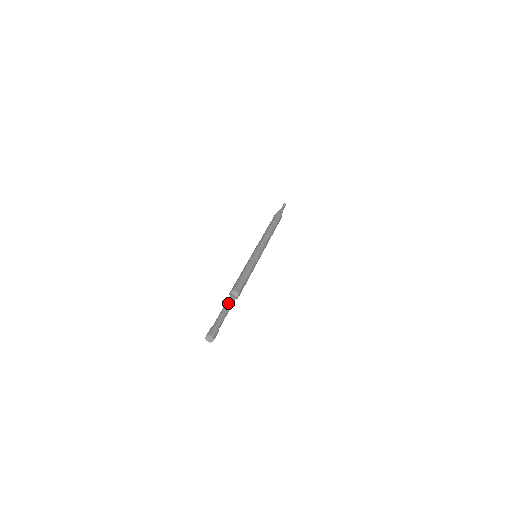
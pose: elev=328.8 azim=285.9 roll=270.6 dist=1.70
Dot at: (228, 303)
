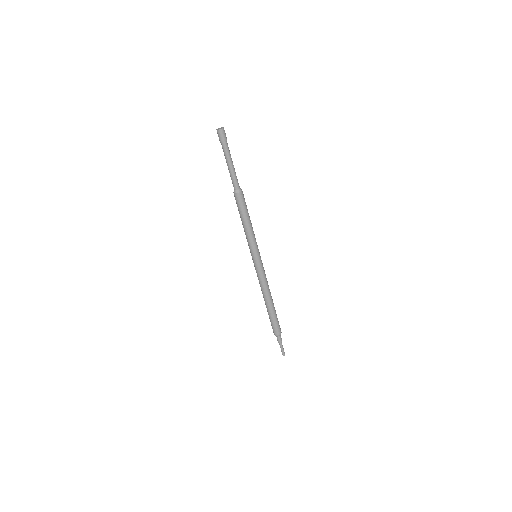
Dot at: (234, 174)
